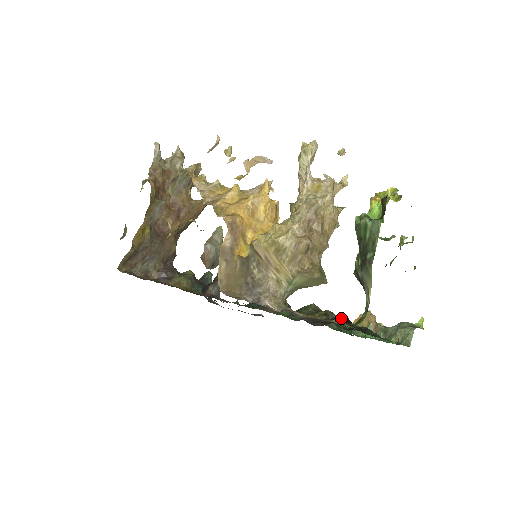
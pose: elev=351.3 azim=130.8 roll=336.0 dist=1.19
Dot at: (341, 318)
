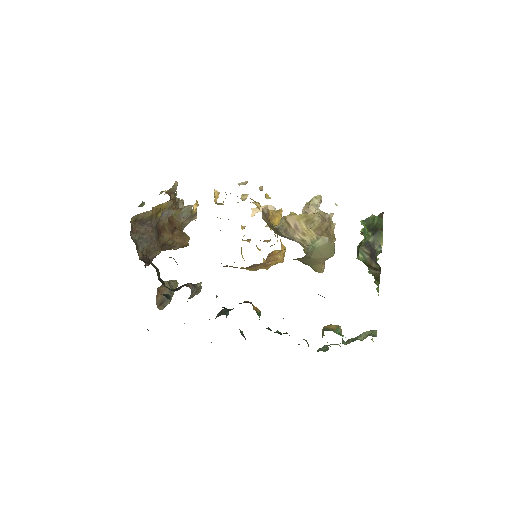
Dot at: occluded
